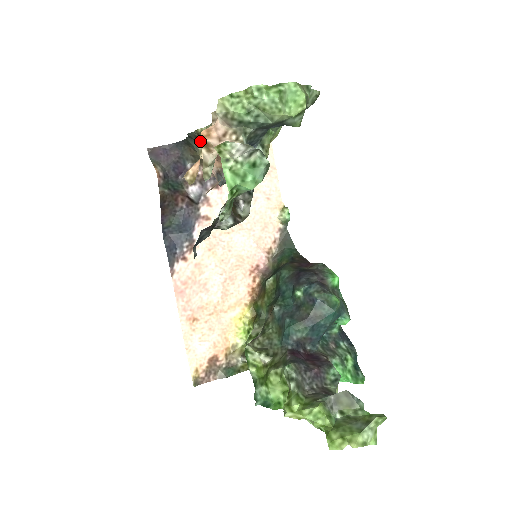
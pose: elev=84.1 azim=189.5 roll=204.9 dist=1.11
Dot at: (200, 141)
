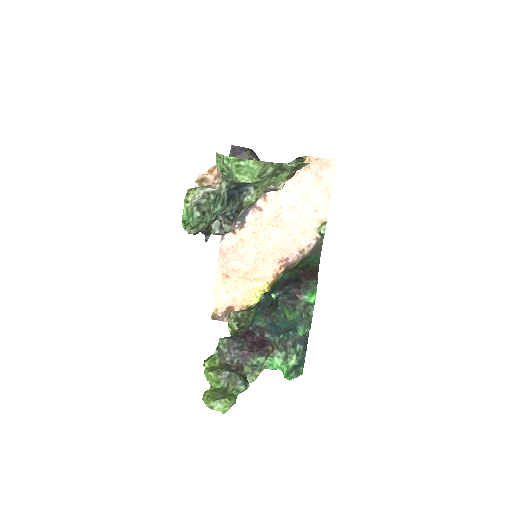
Dot at: (201, 175)
